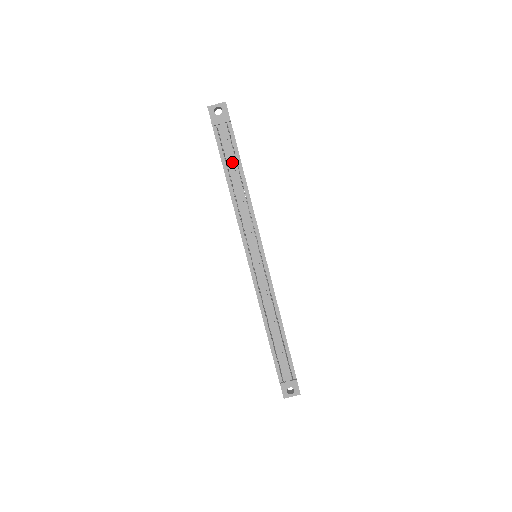
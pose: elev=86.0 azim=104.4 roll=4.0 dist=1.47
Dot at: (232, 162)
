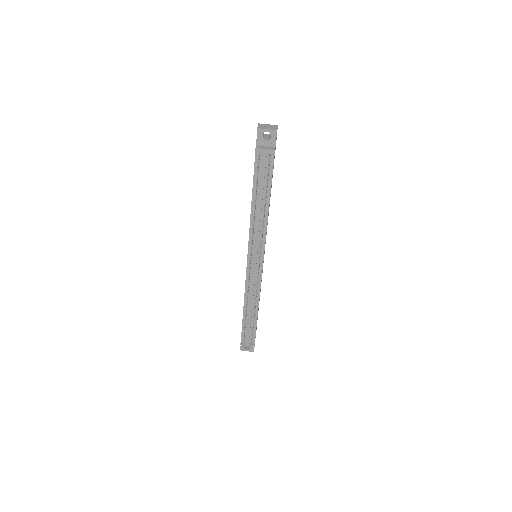
Dot at: (262, 187)
